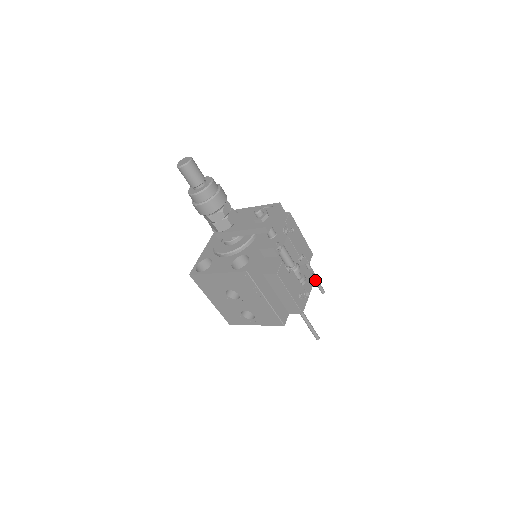
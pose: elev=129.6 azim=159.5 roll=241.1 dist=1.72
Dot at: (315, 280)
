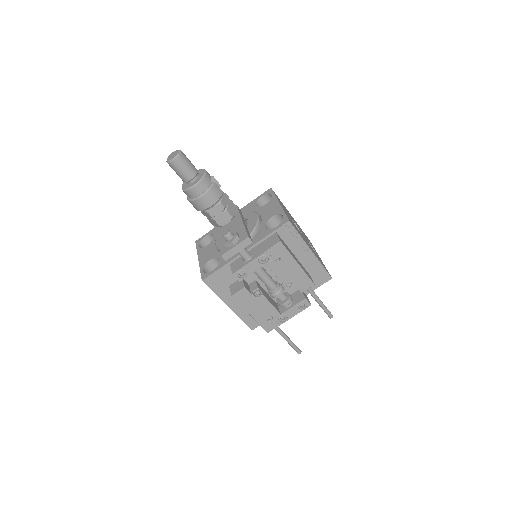
Dot at: (319, 304)
